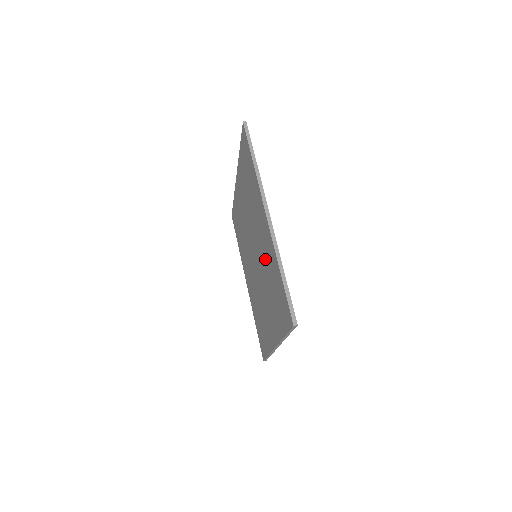
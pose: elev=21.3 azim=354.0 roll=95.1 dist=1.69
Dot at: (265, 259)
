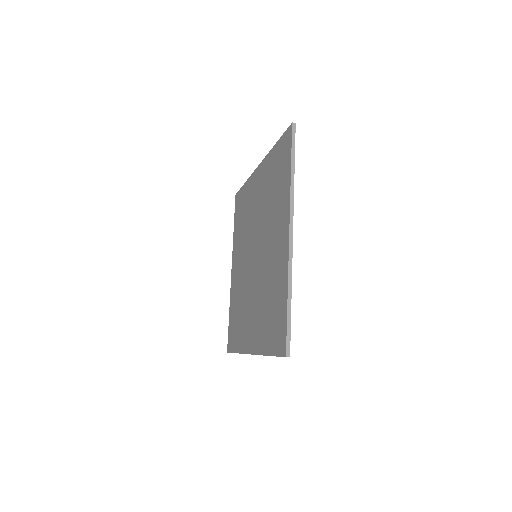
Dot at: (270, 270)
